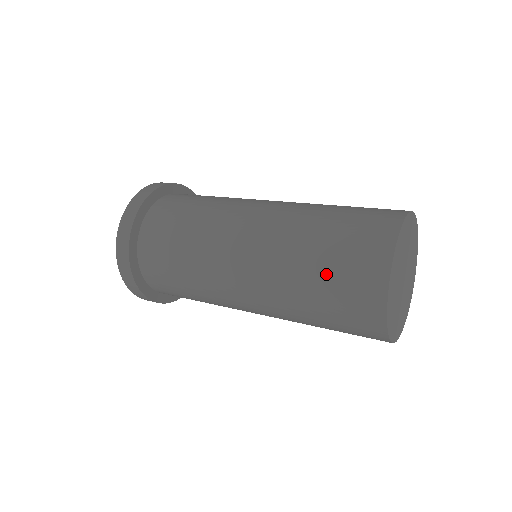
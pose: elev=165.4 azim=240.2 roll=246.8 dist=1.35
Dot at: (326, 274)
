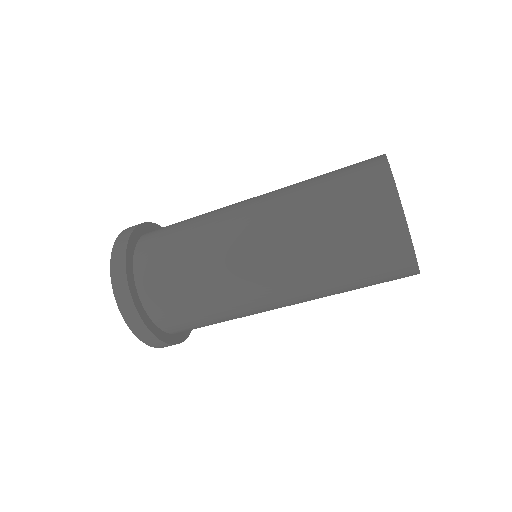
Dot at: (341, 223)
